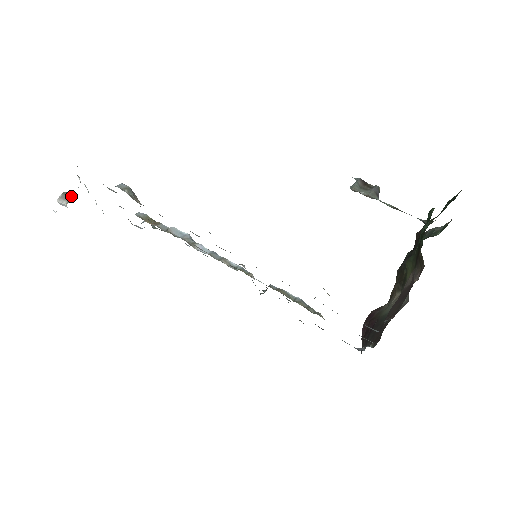
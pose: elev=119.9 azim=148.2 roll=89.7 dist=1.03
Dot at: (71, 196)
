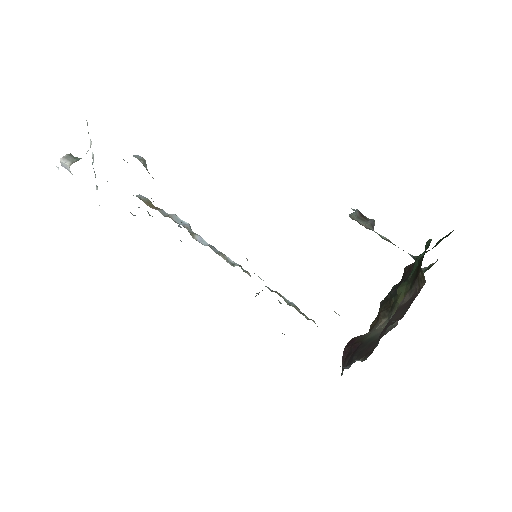
Dot at: (77, 158)
